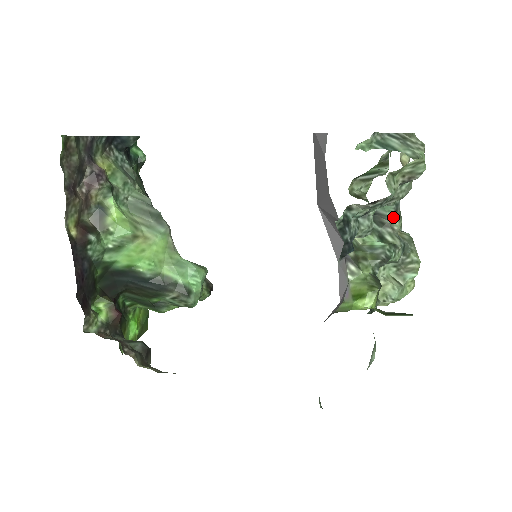
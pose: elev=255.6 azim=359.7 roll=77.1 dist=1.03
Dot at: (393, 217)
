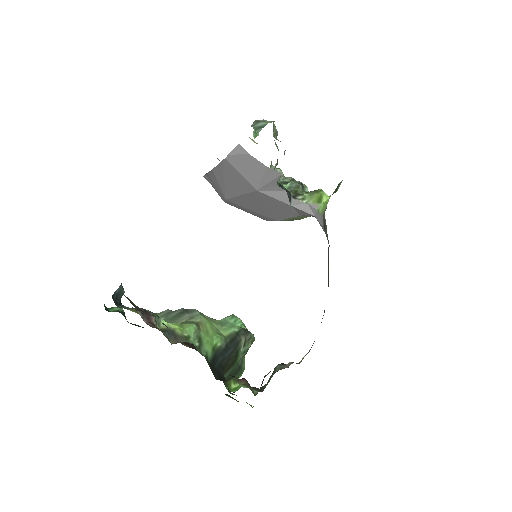
Dot at: occluded
